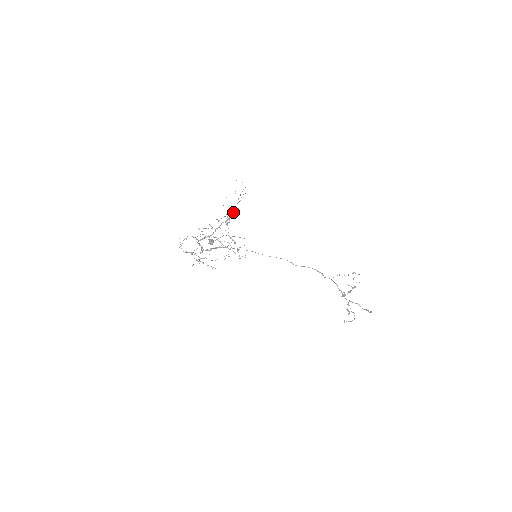
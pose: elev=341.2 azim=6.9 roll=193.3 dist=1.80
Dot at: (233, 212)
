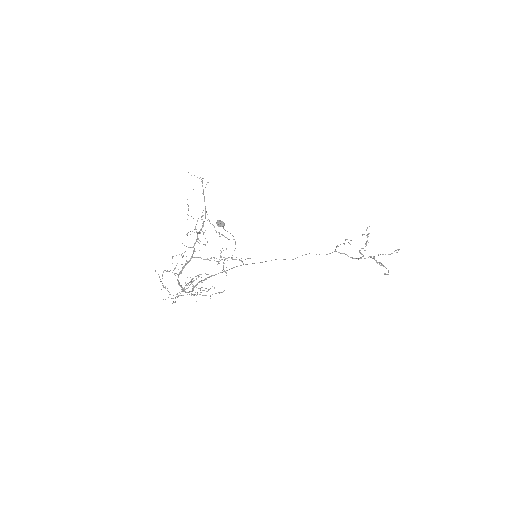
Dot at: (205, 212)
